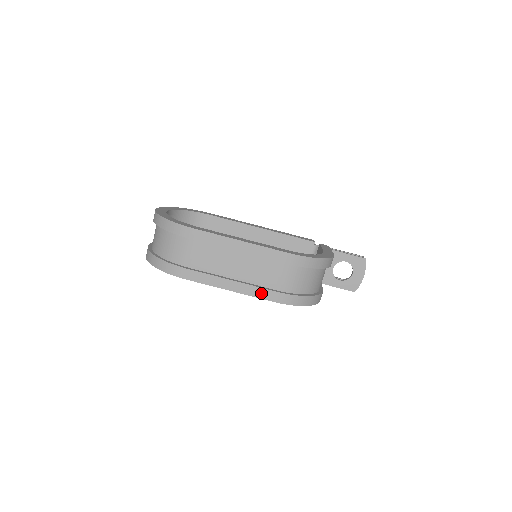
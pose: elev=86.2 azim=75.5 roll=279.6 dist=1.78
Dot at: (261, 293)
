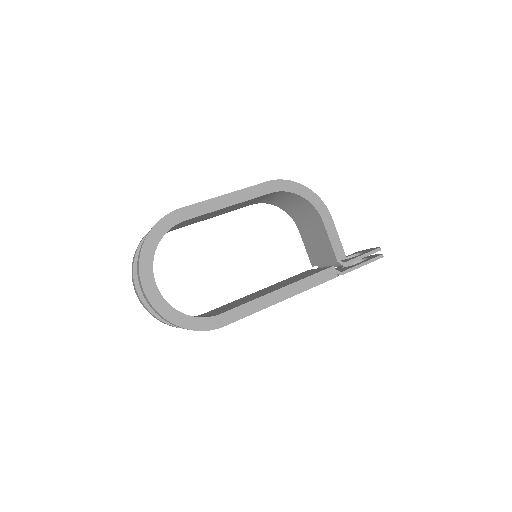
Dot at: occluded
